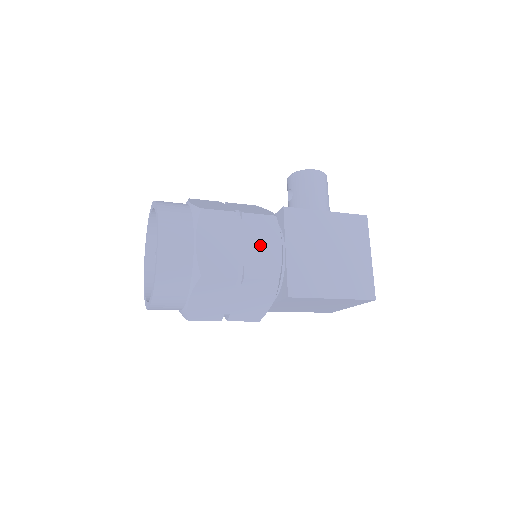
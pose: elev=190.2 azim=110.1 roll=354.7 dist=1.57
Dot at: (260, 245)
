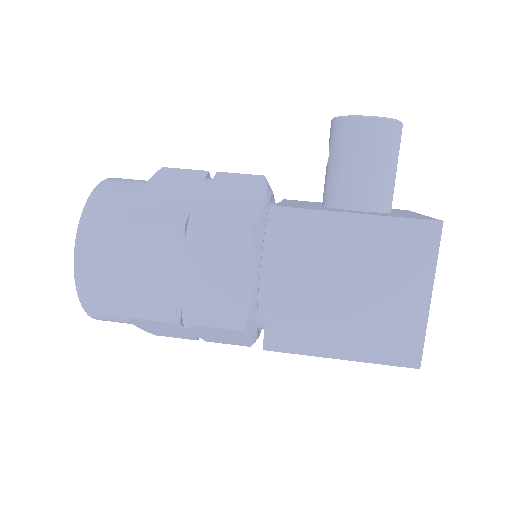
Dot at: (219, 277)
